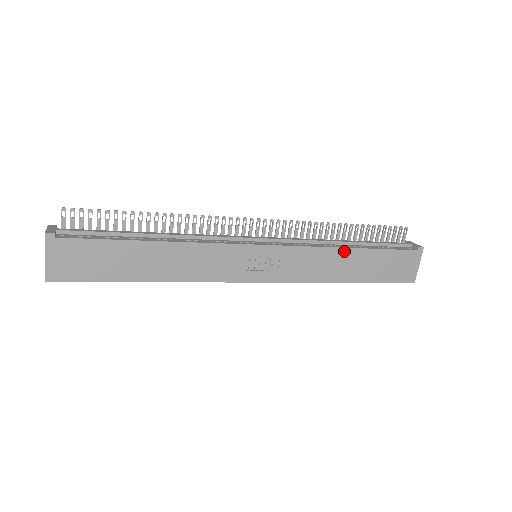
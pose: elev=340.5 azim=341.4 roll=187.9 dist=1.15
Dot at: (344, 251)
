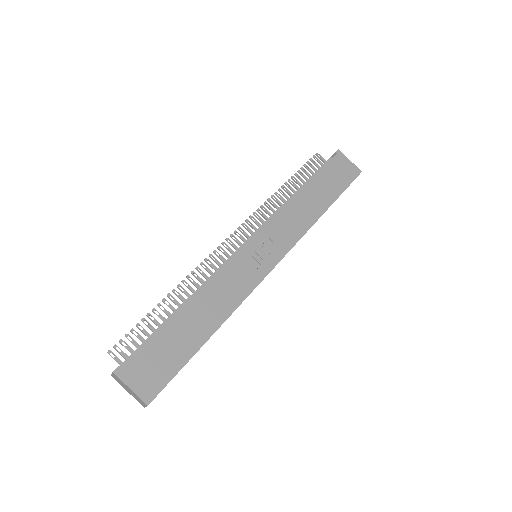
Dot at: (299, 196)
